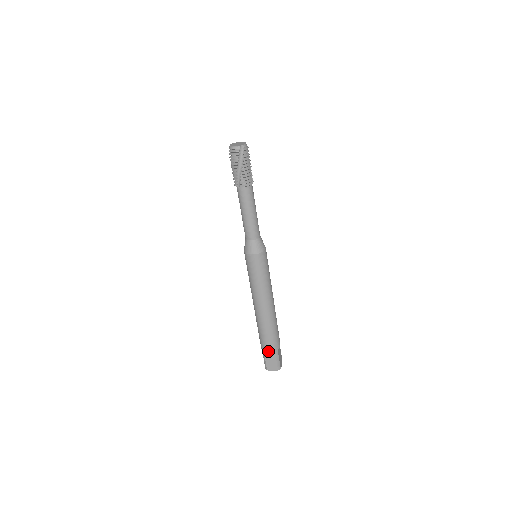
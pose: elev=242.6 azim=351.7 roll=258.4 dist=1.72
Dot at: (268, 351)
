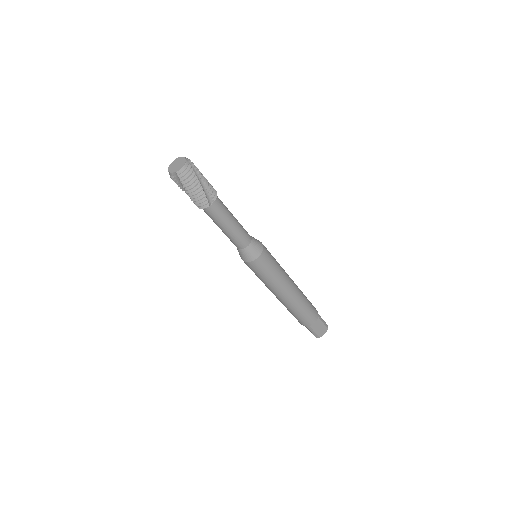
Dot at: (300, 323)
